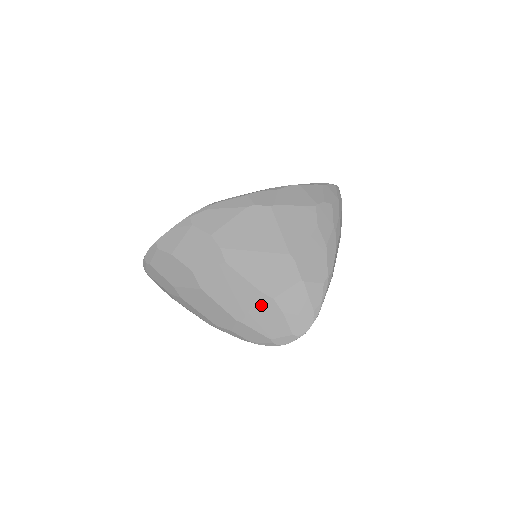
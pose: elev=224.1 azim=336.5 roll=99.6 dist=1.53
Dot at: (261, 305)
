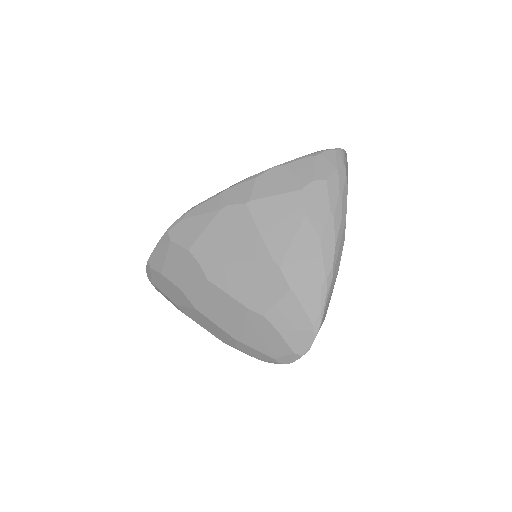
Dot at: (253, 323)
